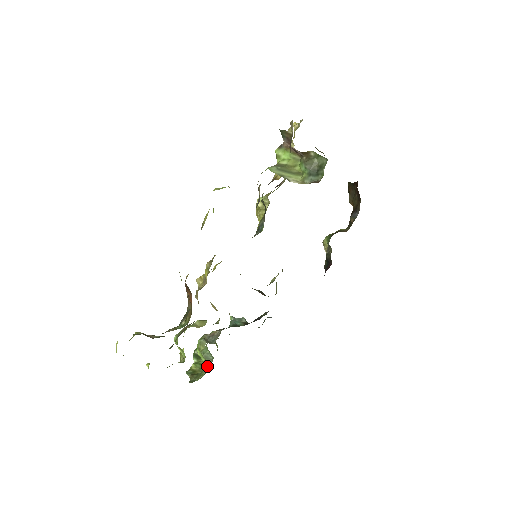
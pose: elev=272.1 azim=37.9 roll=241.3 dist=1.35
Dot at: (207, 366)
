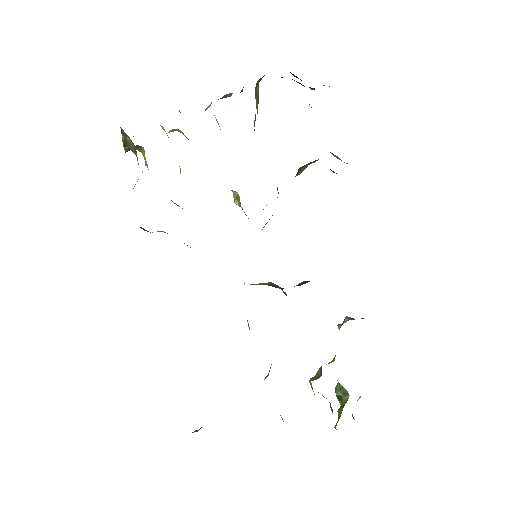
Dot at: (331, 408)
